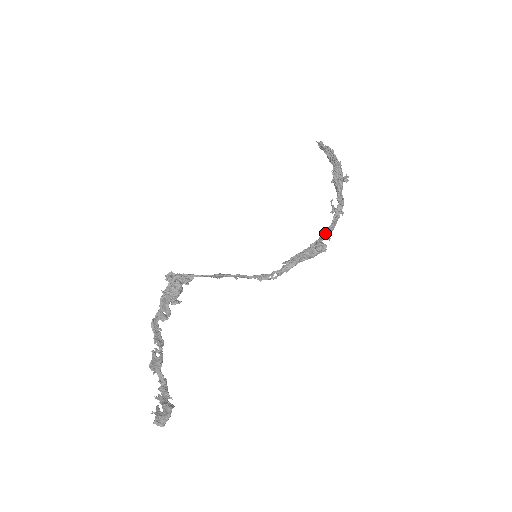
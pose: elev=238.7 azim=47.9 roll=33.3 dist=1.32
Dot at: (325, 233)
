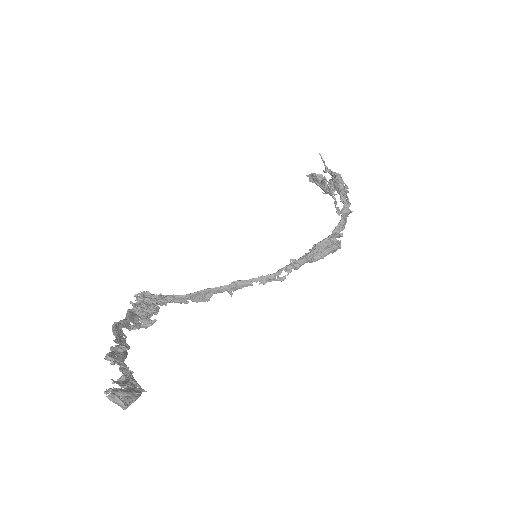
Dot at: (335, 231)
